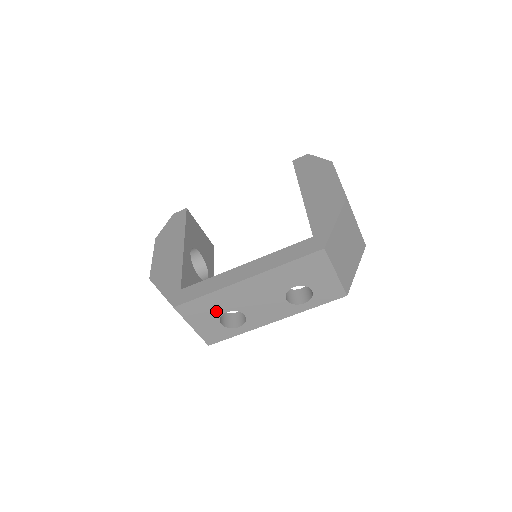
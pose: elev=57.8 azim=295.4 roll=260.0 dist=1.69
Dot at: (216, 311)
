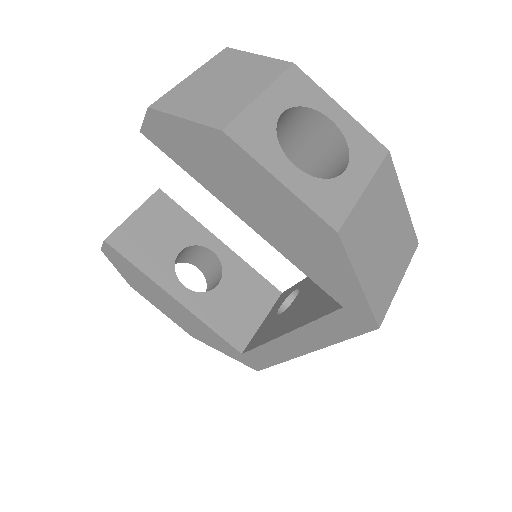
Dot at: occluded
